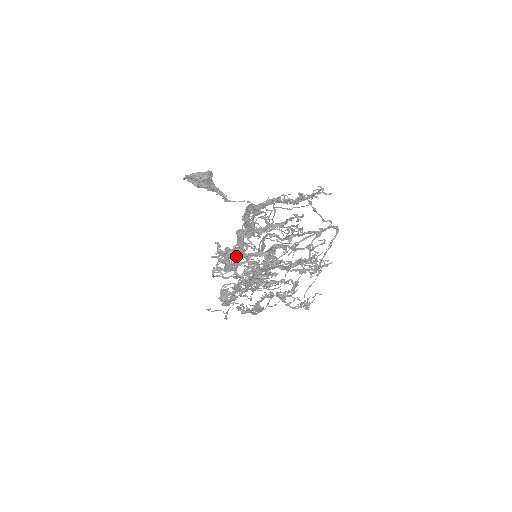
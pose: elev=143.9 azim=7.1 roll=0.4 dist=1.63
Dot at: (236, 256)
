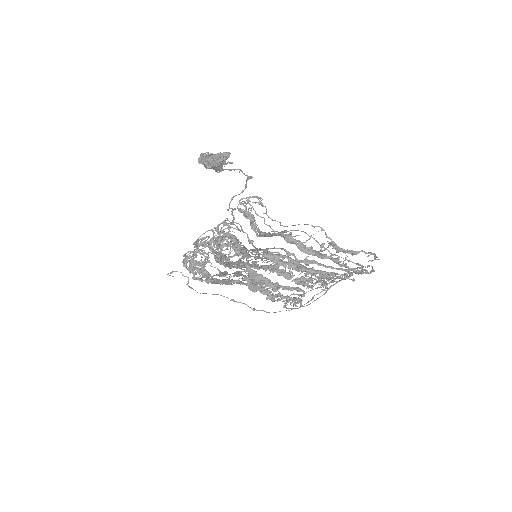
Dot at: (266, 288)
